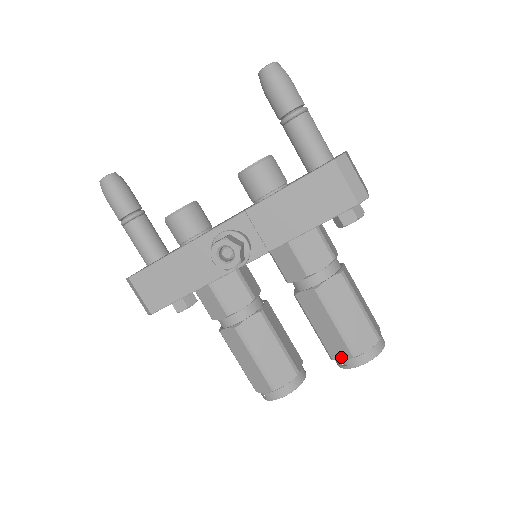
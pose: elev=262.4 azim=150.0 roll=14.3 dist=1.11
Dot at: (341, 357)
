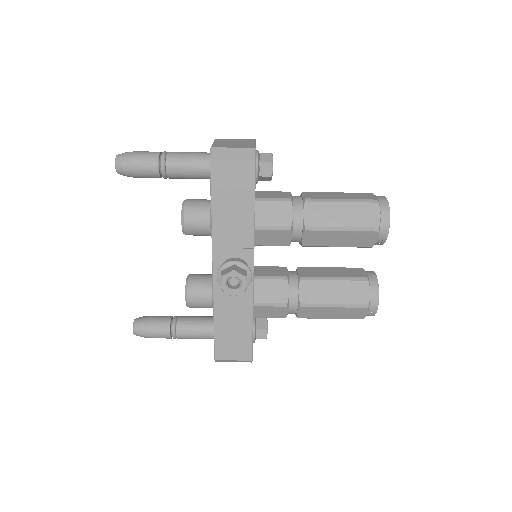
Dot at: (373, 240)
